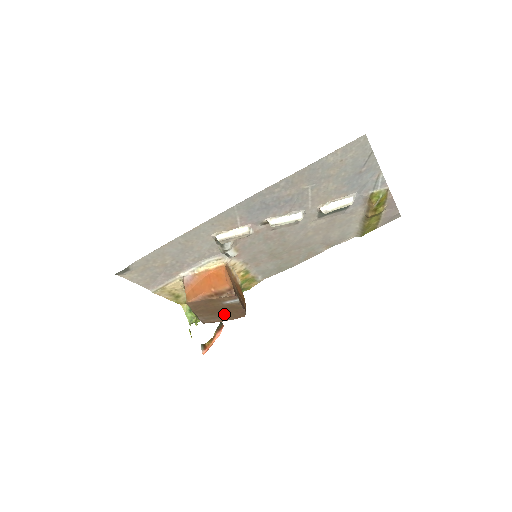
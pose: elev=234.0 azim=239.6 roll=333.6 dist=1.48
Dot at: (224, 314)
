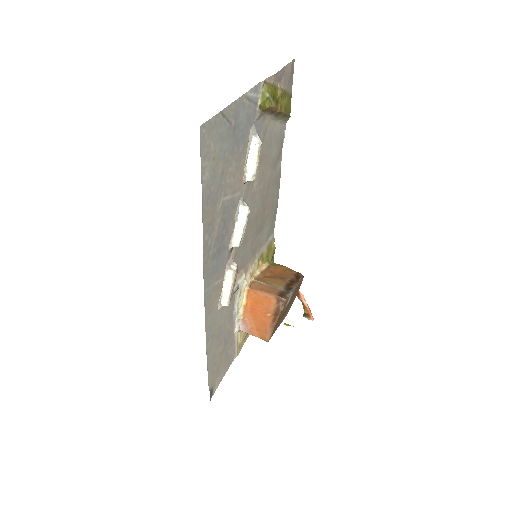
Dot at: (292, 299)
